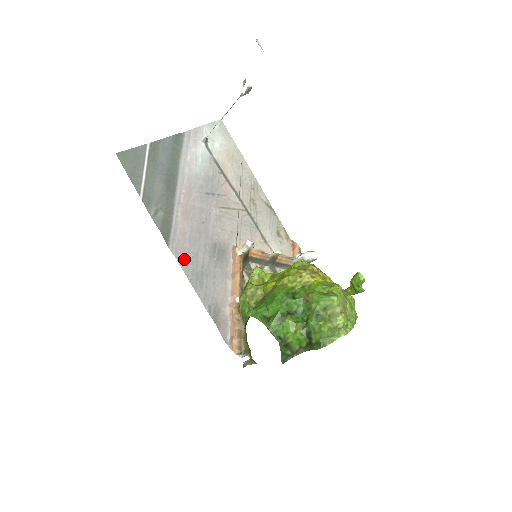
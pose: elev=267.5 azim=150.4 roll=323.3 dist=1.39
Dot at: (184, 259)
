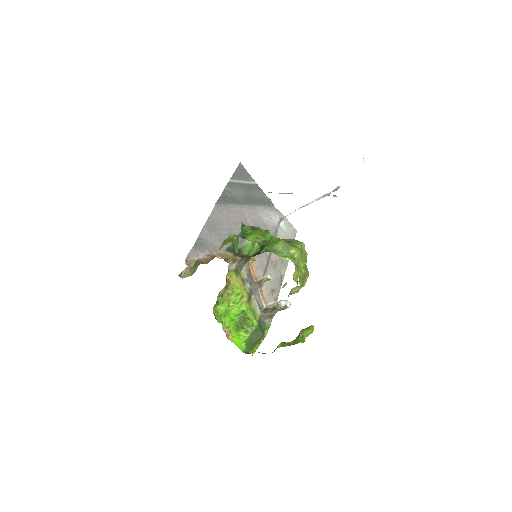
Dot at: (217, 214)
